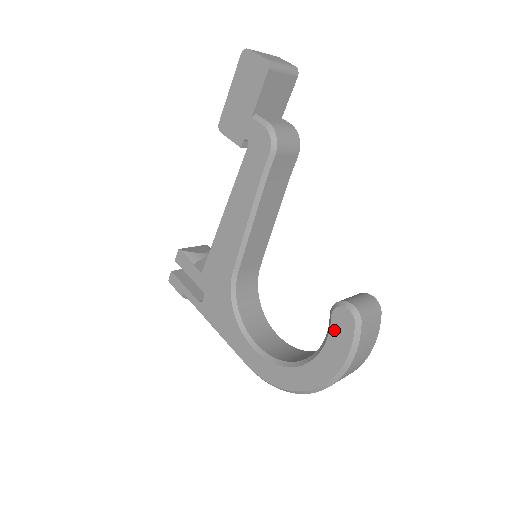
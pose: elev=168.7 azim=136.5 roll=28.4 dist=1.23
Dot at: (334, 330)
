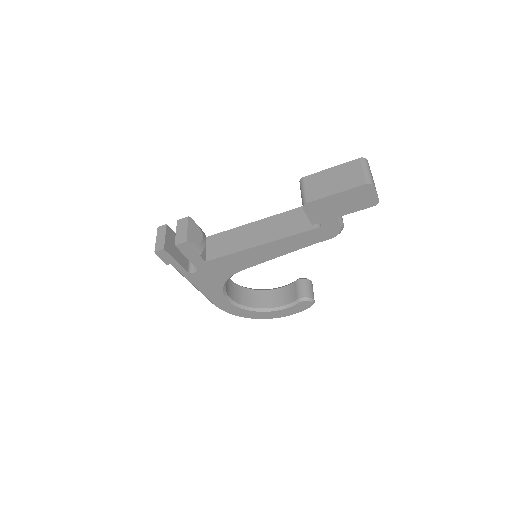
Dot at: (296, 306)
